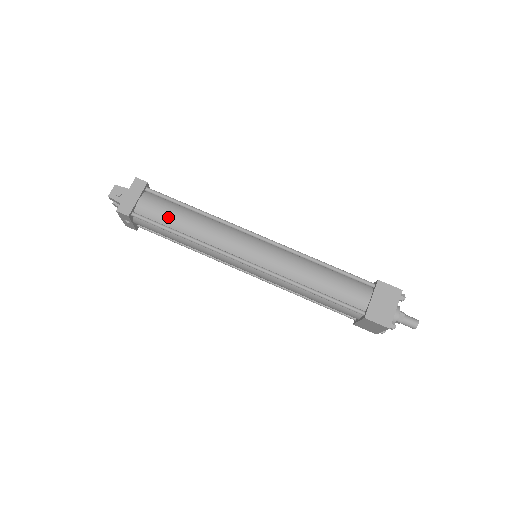
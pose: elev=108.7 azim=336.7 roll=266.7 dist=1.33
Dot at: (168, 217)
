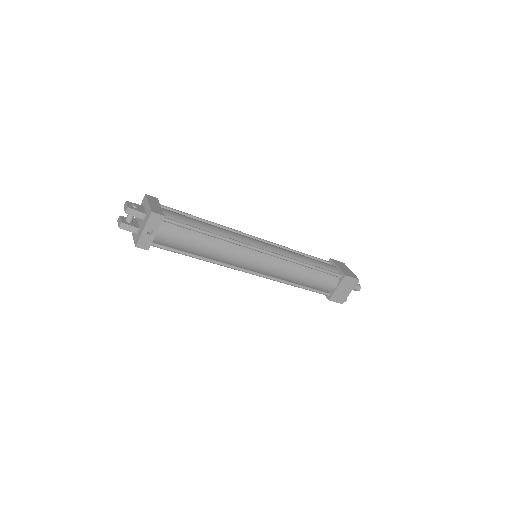
Dot at: (192, 221)
